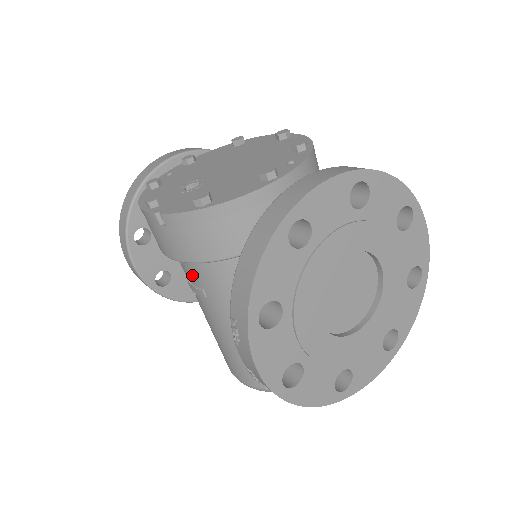
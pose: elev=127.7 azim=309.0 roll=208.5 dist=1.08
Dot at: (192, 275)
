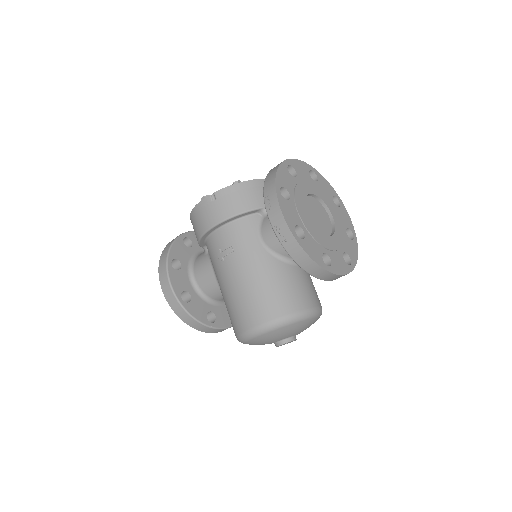
Dot at: (224, 240)
